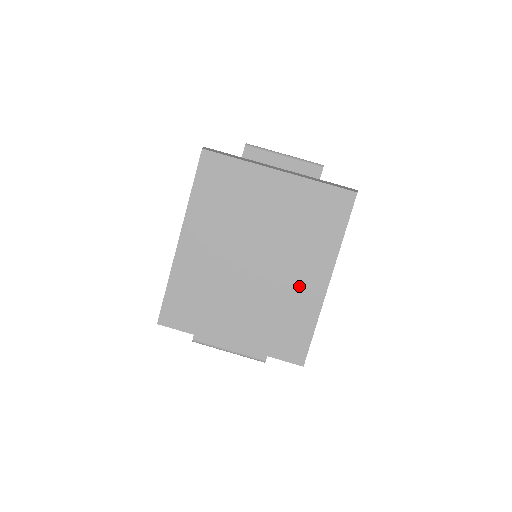
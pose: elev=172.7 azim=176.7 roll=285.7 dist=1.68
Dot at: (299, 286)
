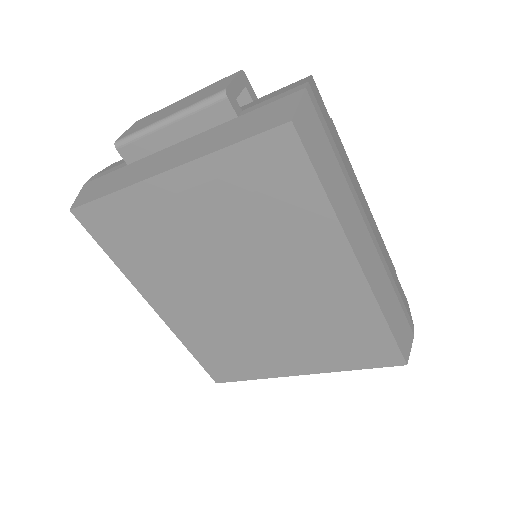
Dot at: (322, 289)
